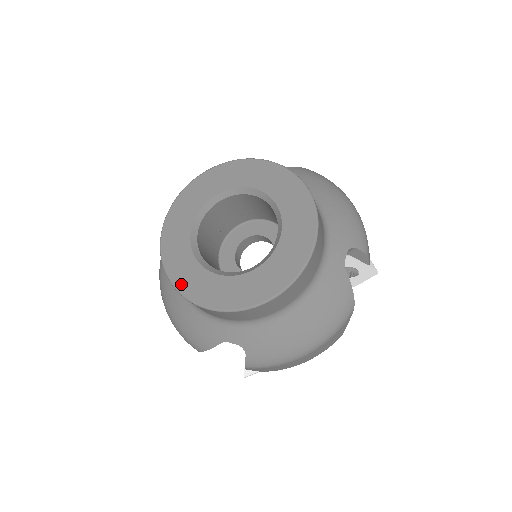
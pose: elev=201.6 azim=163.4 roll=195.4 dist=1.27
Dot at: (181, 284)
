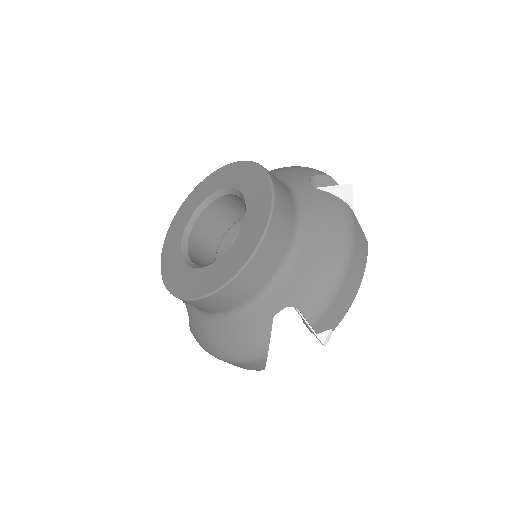
Dot at: (167, 243)
